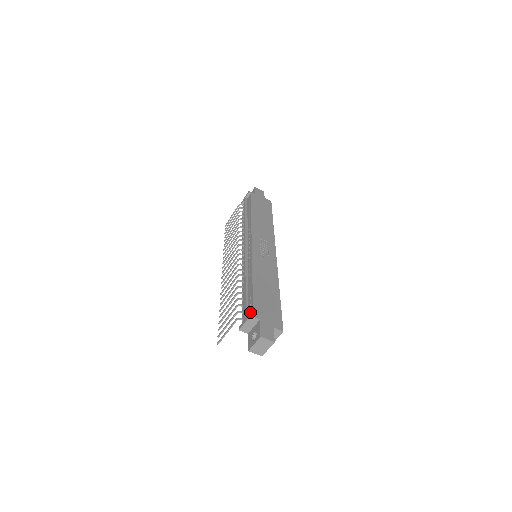
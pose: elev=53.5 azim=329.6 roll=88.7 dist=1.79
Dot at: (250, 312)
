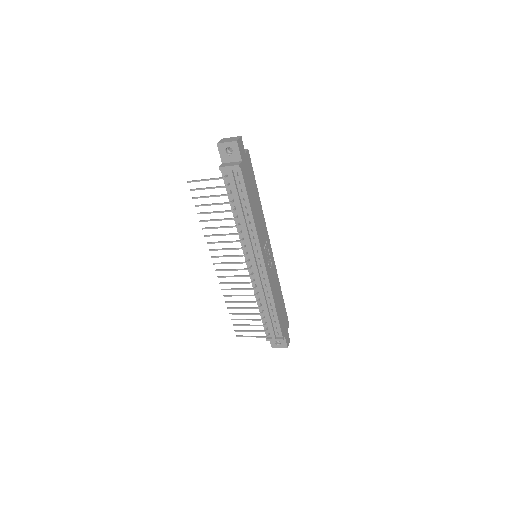
Dot at: (277, 333)
